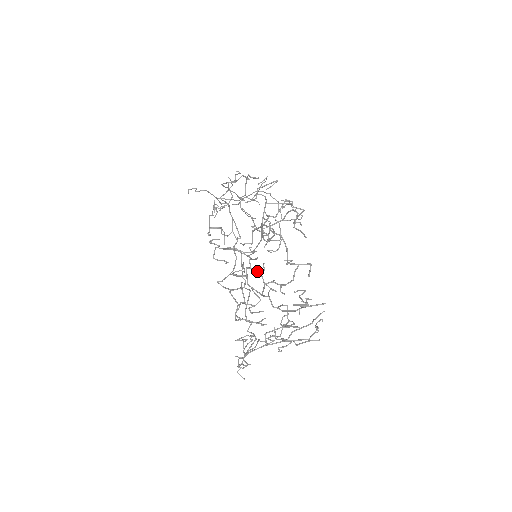
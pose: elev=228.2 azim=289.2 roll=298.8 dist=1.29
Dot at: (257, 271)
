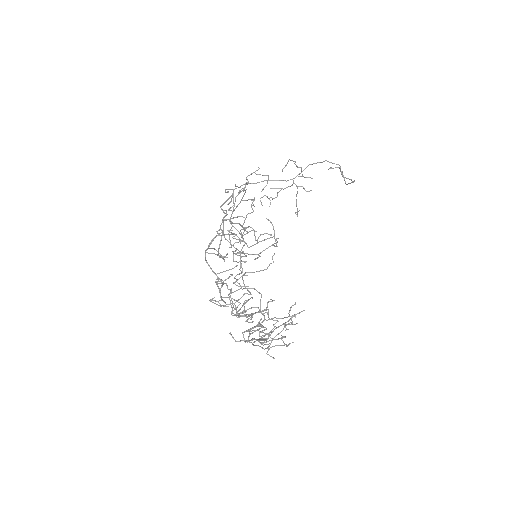
Dot at: occluded
